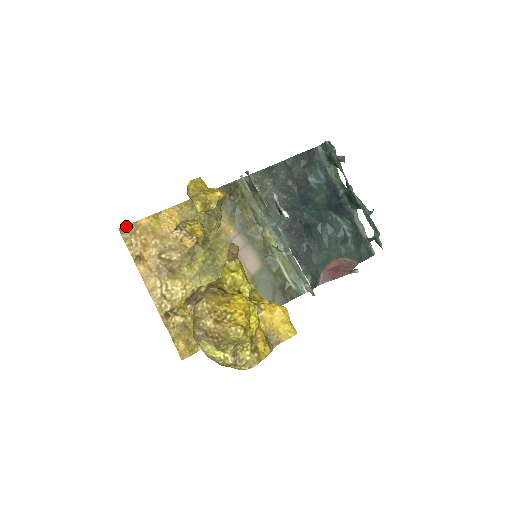
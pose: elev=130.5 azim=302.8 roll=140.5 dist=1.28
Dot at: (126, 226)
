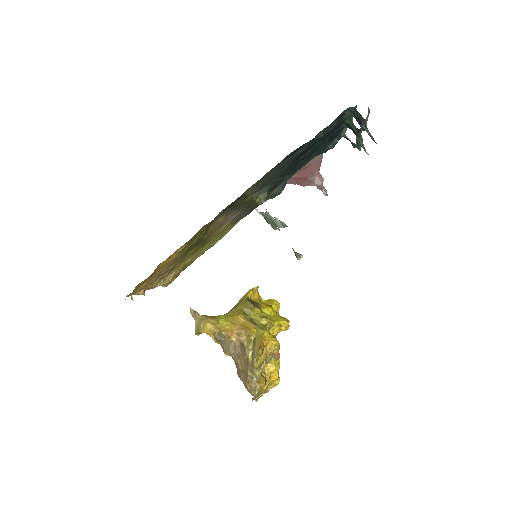
Dot at: (131, 296)
